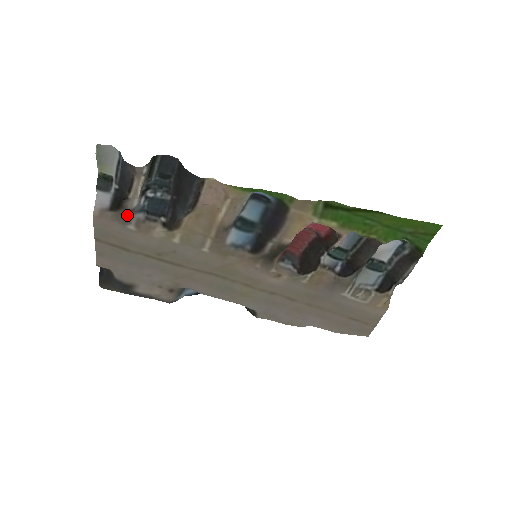
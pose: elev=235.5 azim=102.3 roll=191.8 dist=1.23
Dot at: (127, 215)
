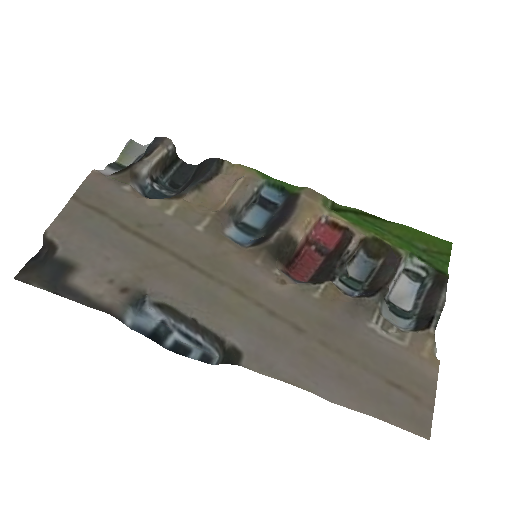
Dot at: (130, 176)
